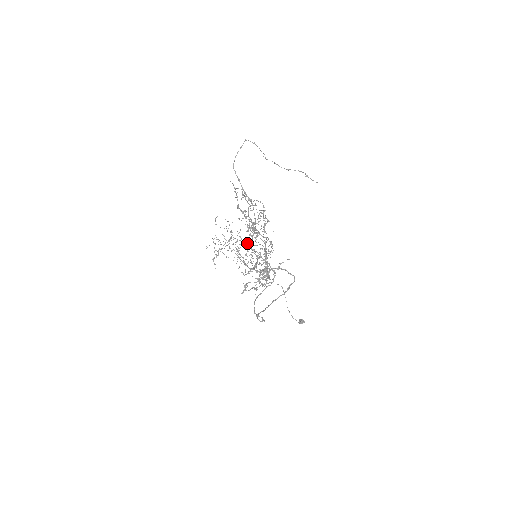
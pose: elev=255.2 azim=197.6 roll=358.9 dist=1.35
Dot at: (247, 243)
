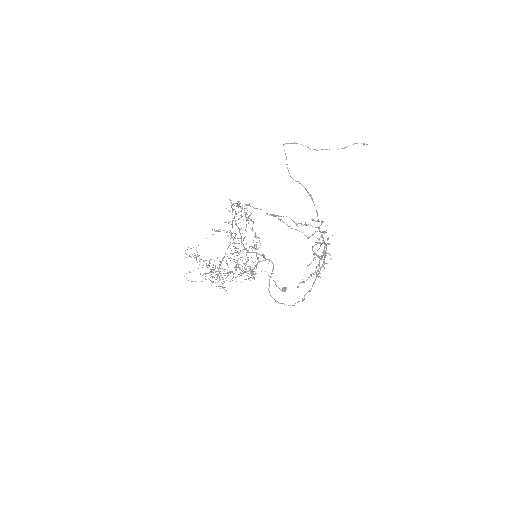
Dot at: occluded
